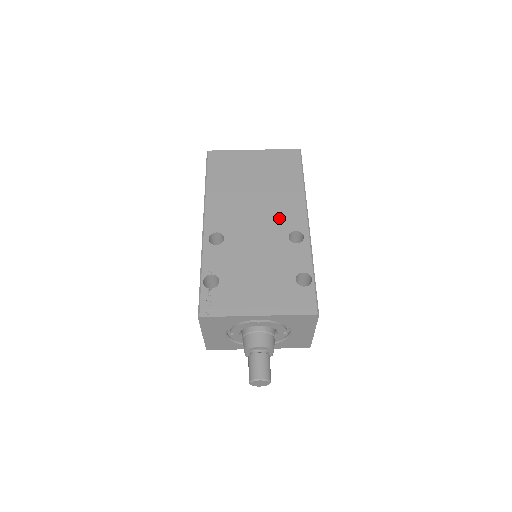
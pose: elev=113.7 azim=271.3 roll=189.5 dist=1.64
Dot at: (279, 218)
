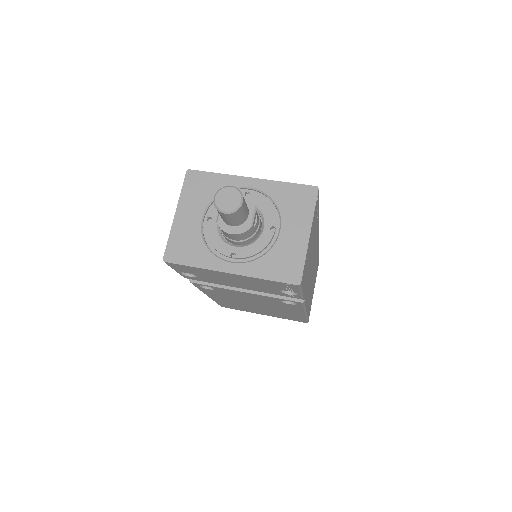
Dot at: occluded
